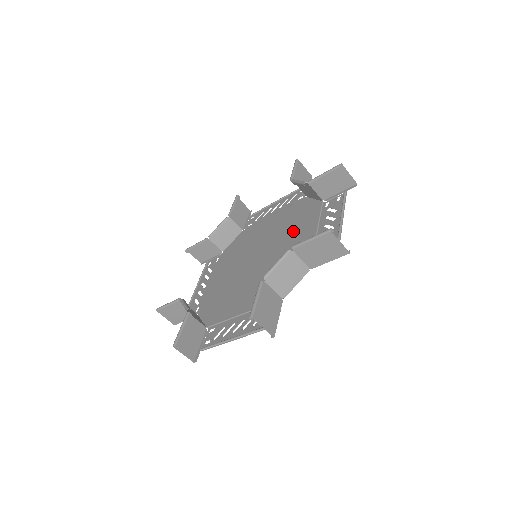
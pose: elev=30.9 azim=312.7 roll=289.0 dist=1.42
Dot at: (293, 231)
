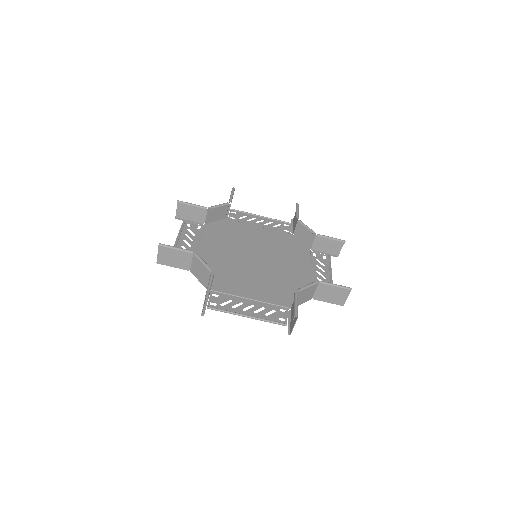
Dot at: (287, 256)
